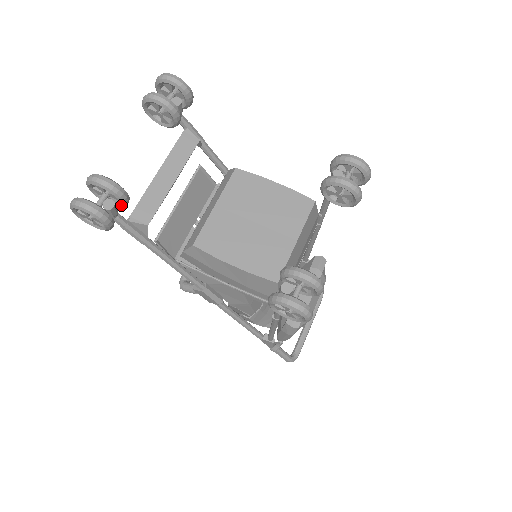
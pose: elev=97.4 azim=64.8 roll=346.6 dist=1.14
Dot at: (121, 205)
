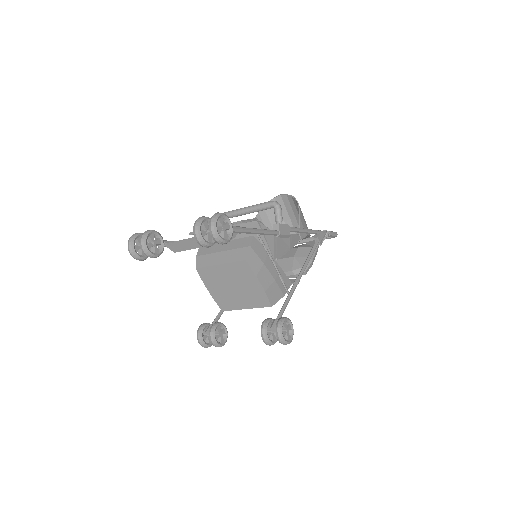
Dot at: occluded
